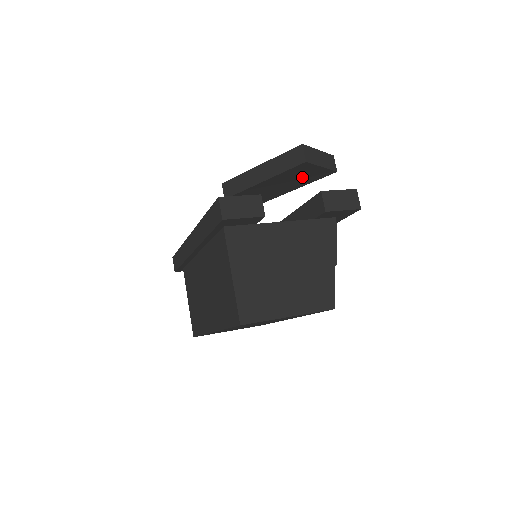
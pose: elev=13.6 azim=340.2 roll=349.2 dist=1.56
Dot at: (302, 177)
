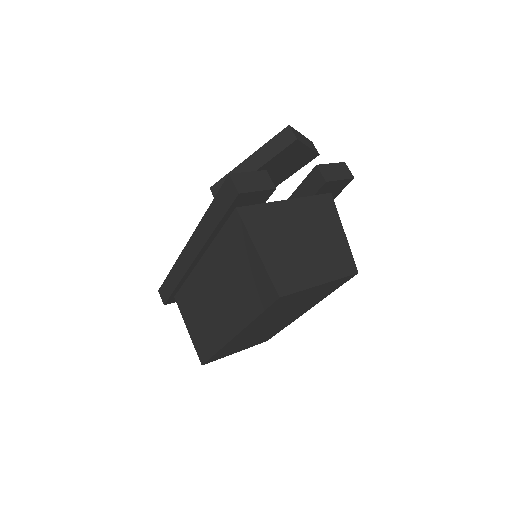
Dot at: (289, 164)
